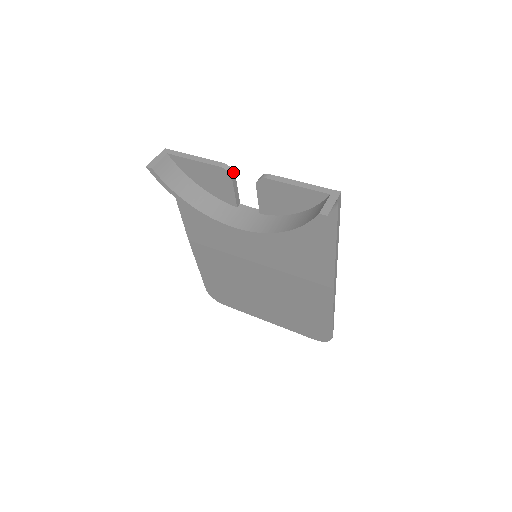
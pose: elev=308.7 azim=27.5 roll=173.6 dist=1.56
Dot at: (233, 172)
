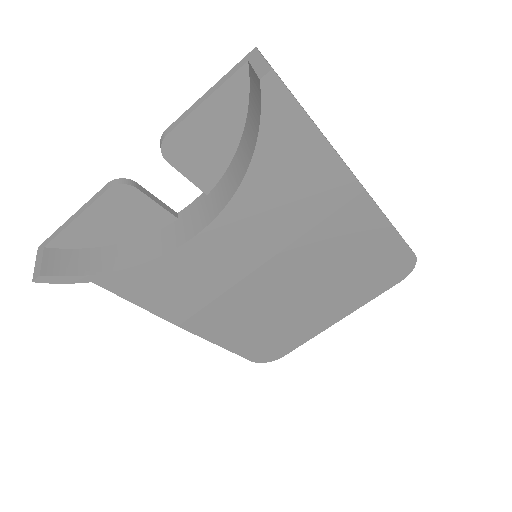
Dot at: (129, 180)
